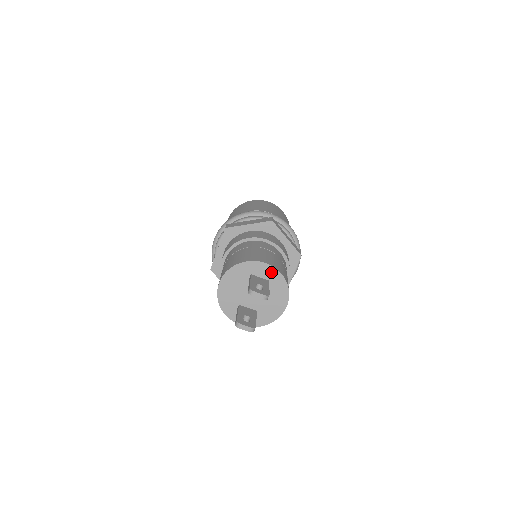
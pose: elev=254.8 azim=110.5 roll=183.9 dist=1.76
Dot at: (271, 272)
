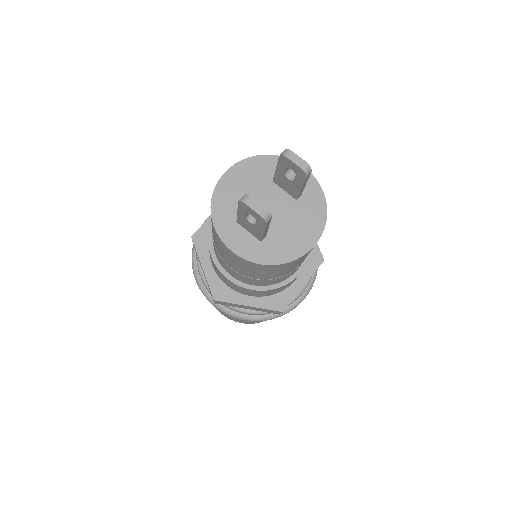
Dot at: (308, 183)
